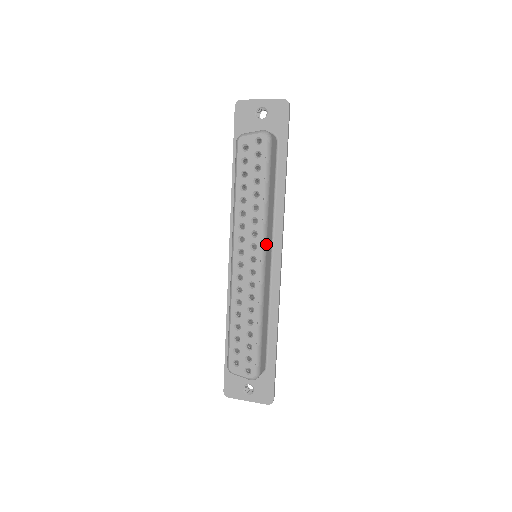
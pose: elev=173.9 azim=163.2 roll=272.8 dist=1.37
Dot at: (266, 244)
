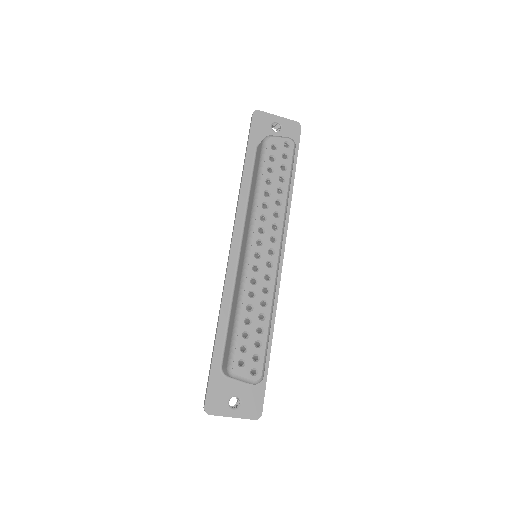
Dot at: (282, 240)
